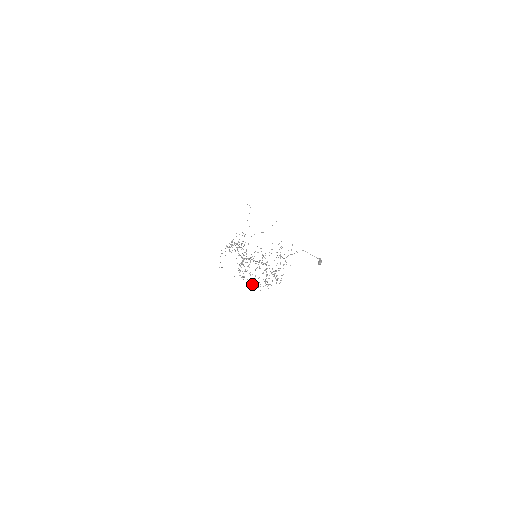
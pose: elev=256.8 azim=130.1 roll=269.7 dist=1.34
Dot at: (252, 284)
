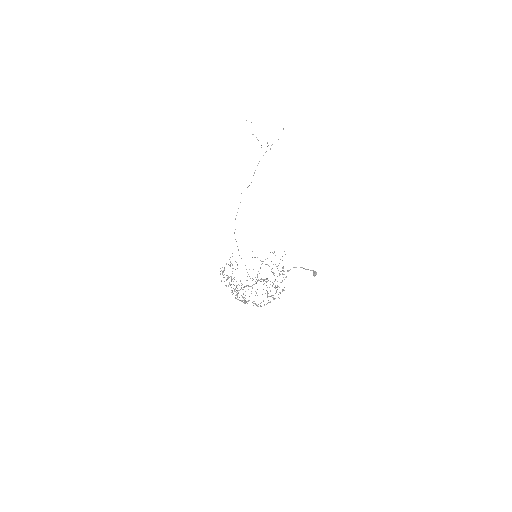
Dot at: (257, 305)
